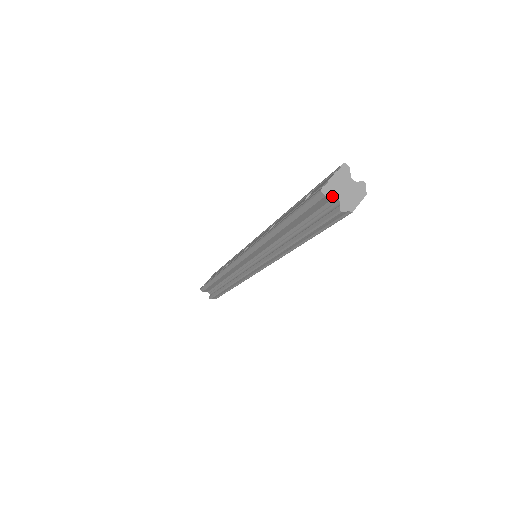
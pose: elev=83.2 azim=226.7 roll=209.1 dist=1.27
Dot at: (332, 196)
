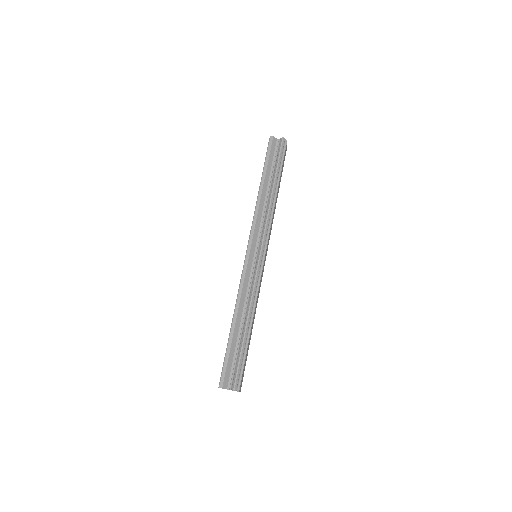
Dot at: (276, 138)
